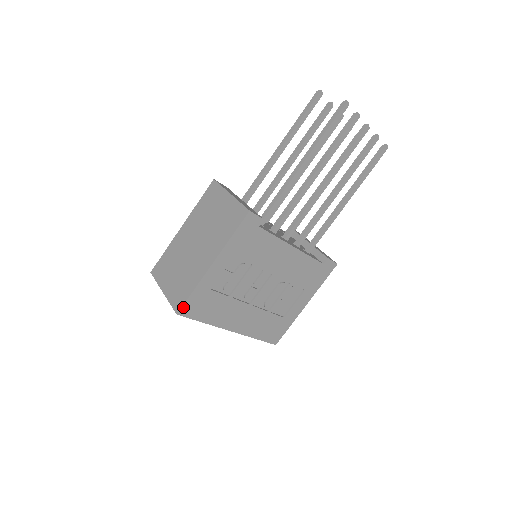
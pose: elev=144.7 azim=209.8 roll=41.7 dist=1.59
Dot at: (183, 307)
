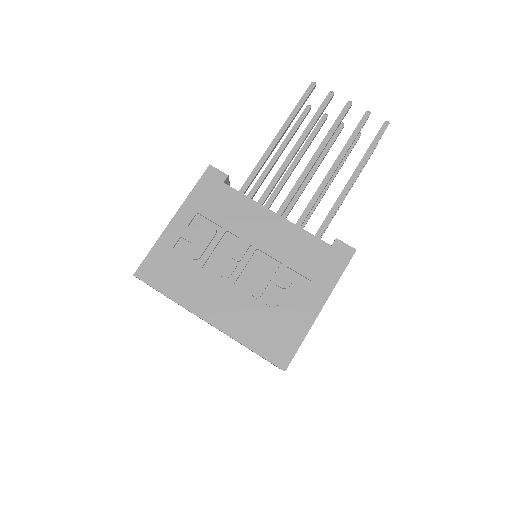
Dot at: (141, 267)
